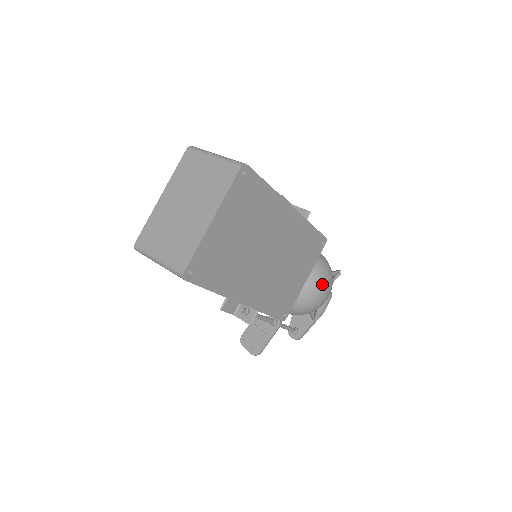
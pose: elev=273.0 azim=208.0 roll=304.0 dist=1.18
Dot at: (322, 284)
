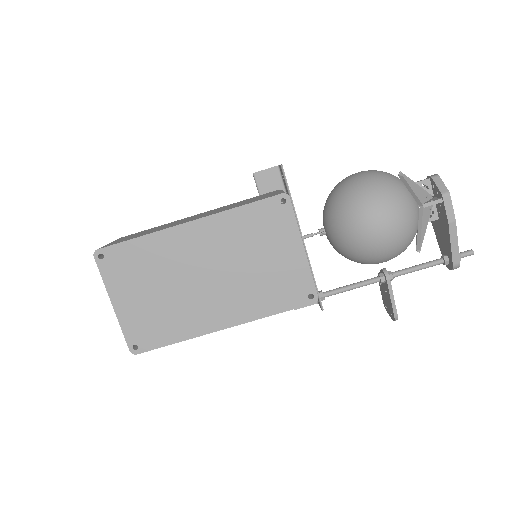
Dot at: (363, 219)
